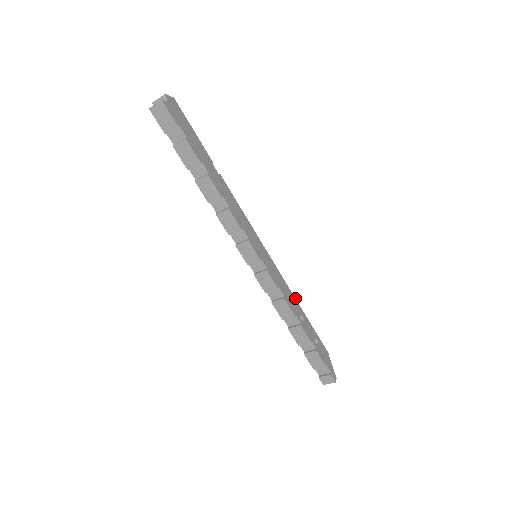
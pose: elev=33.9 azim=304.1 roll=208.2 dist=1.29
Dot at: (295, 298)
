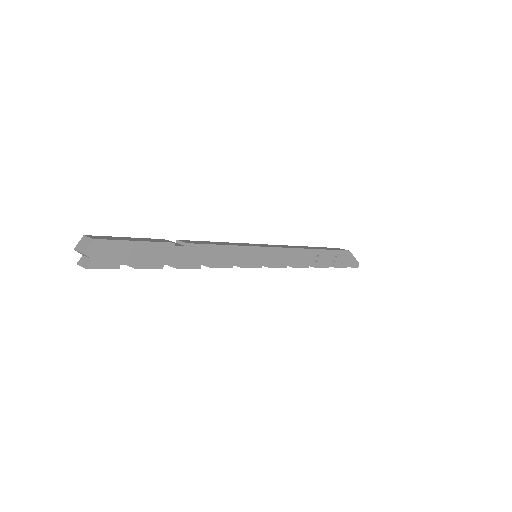
Dot at: (307, 249)
